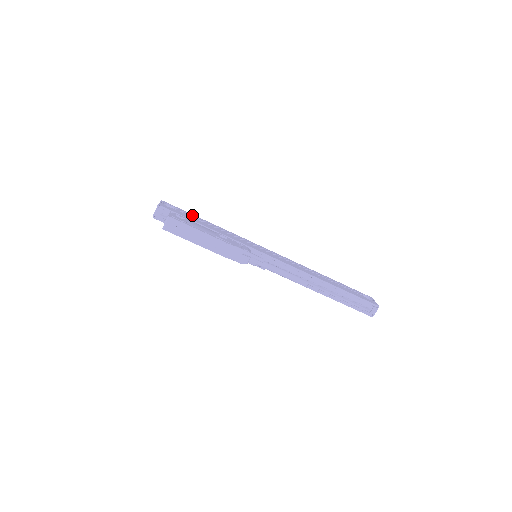
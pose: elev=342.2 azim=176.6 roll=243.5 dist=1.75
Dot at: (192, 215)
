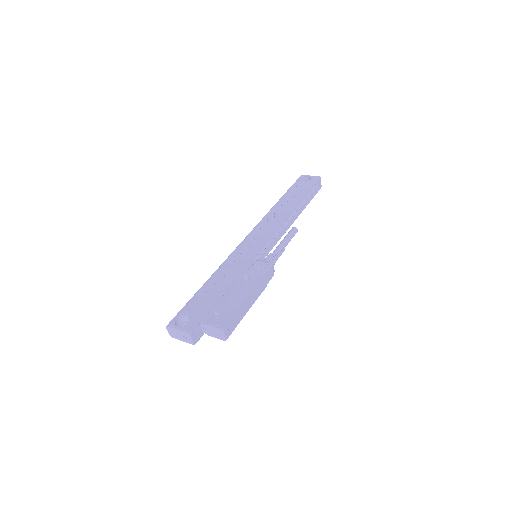
Dot at: (196, 299)
